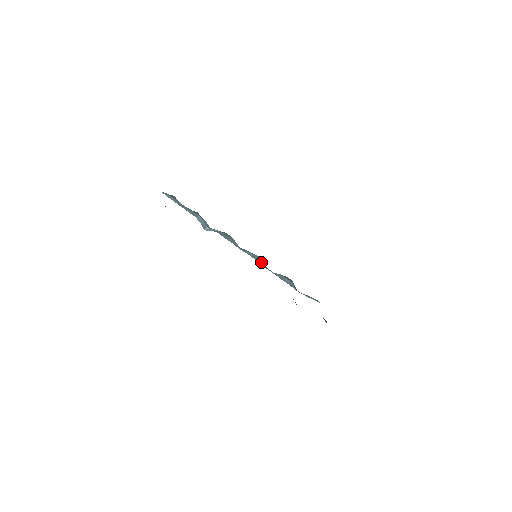
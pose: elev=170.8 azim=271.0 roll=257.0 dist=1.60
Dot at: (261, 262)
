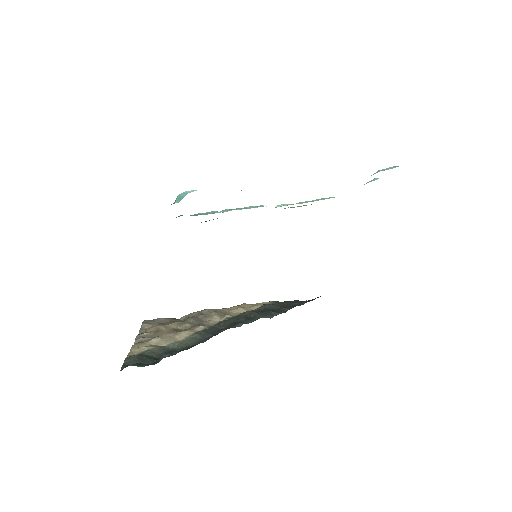
Dot at: occluded
